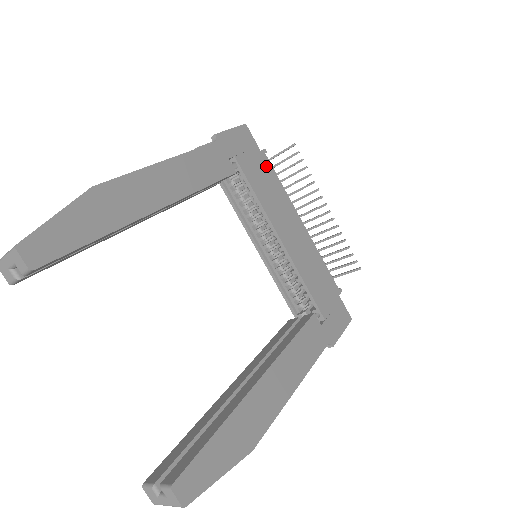
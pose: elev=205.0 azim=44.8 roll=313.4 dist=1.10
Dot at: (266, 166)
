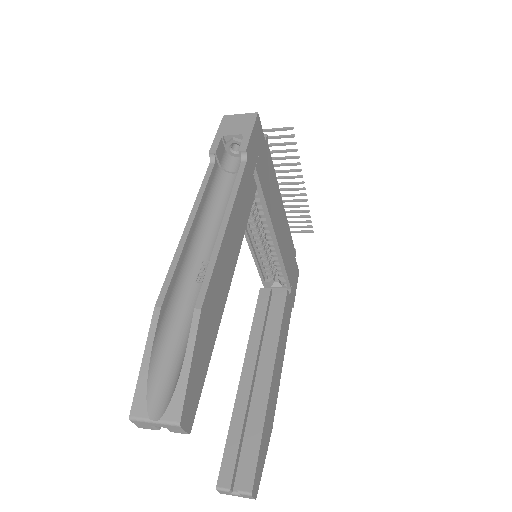
Dot at: (268, 158)
